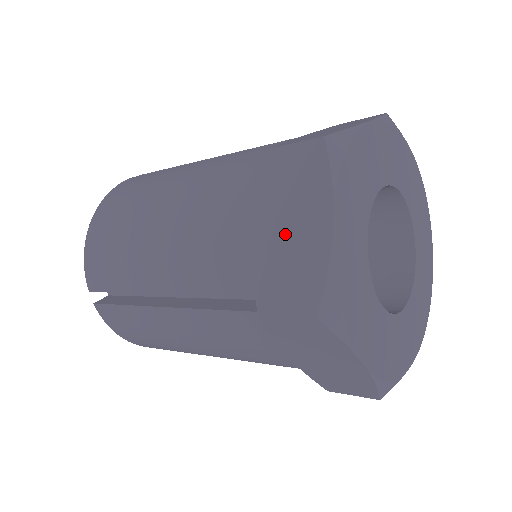
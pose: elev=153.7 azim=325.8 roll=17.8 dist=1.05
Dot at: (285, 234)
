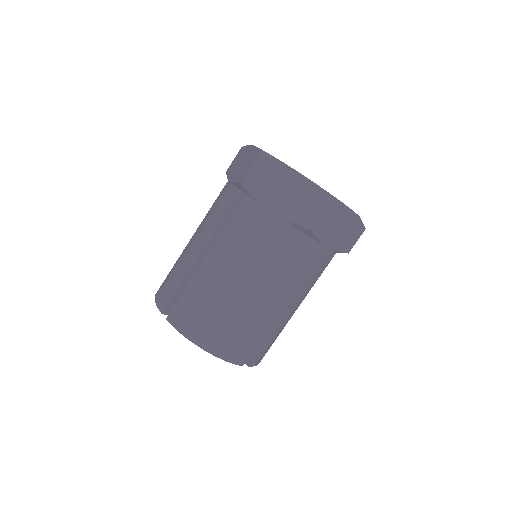
Dot at: (240, 166)
